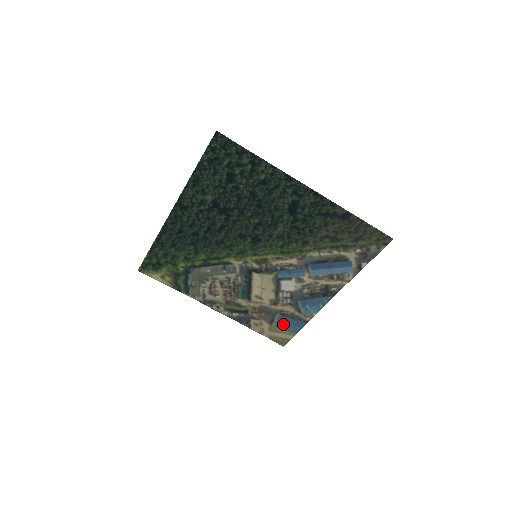
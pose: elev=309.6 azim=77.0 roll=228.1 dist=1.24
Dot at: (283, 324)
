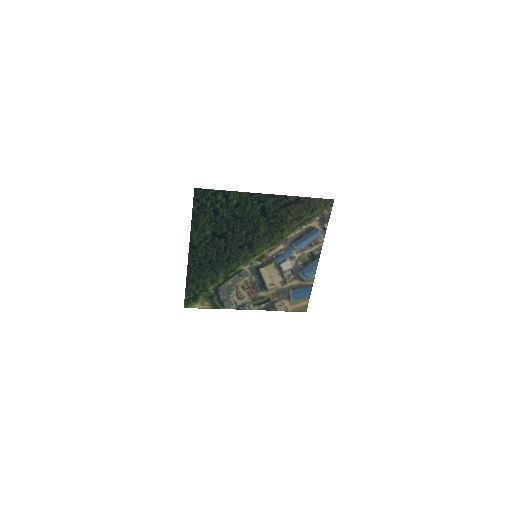
Dot at: (297, 296)
